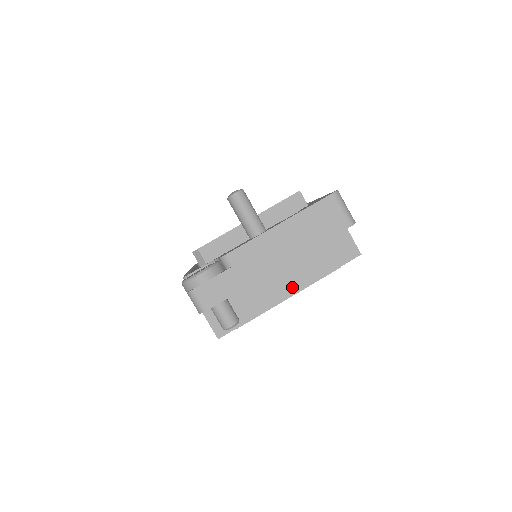
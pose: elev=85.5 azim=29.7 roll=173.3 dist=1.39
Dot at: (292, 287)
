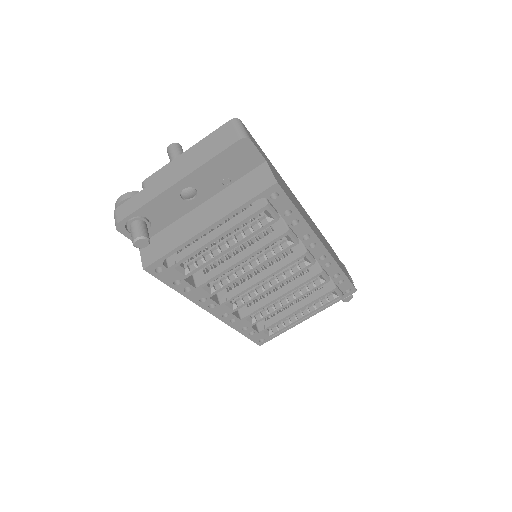
Dot at: (211, 220)
